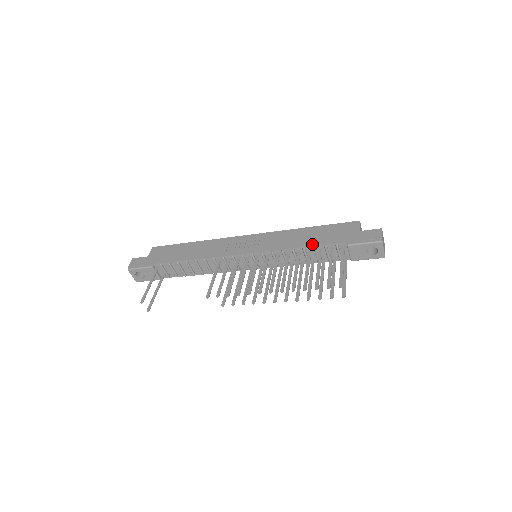
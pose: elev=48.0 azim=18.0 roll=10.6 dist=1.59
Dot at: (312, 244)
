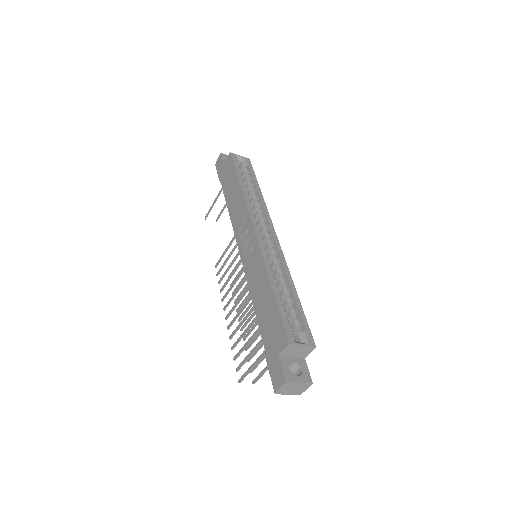
Dot at: (257, 314)
